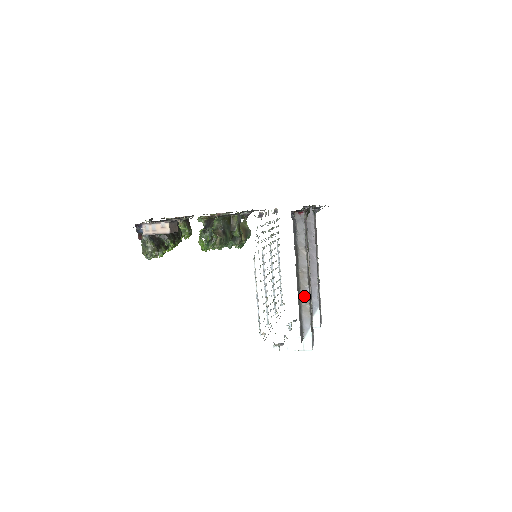
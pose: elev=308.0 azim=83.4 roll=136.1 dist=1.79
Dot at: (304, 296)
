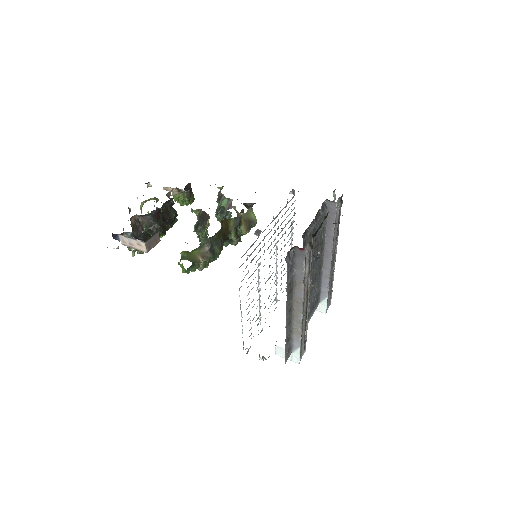
Dot at: (296, 321)
